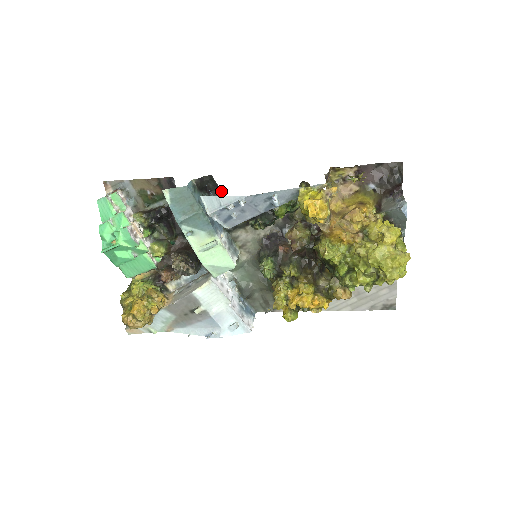
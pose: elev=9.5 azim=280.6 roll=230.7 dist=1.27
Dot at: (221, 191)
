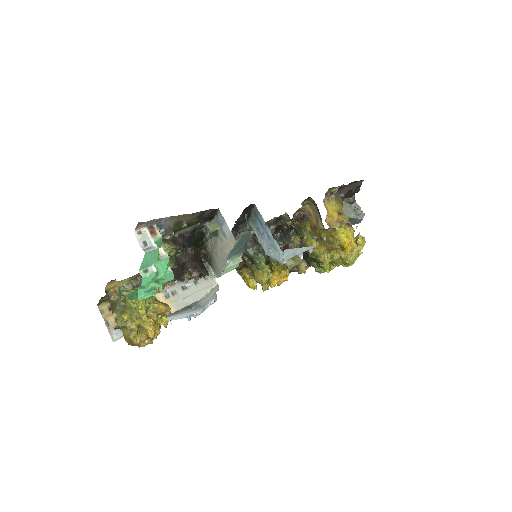
Dot at: (251, 212)
